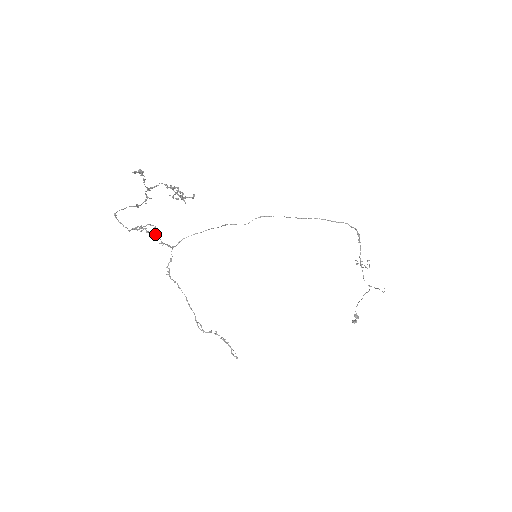
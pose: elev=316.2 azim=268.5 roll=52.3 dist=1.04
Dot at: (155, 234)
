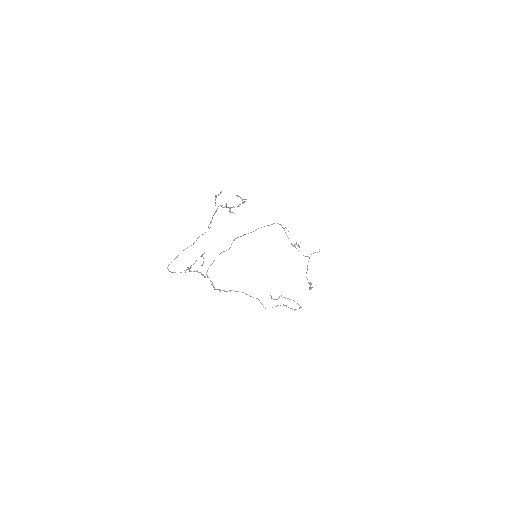
Dot at: (196, 271)
